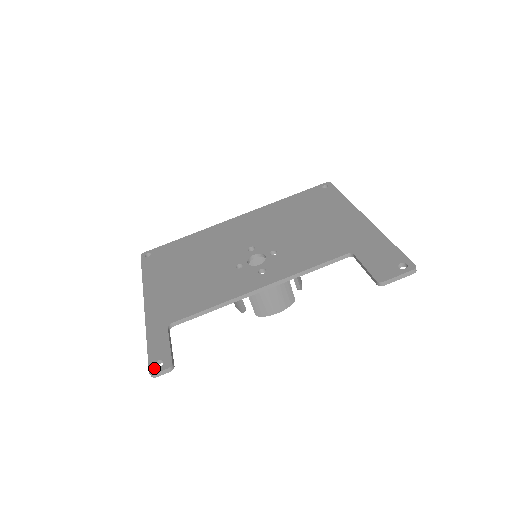
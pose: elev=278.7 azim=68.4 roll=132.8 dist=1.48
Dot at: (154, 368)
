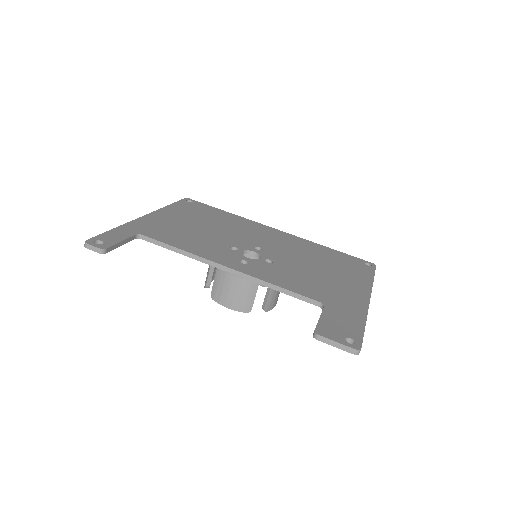
Dot at: (92, 241)
